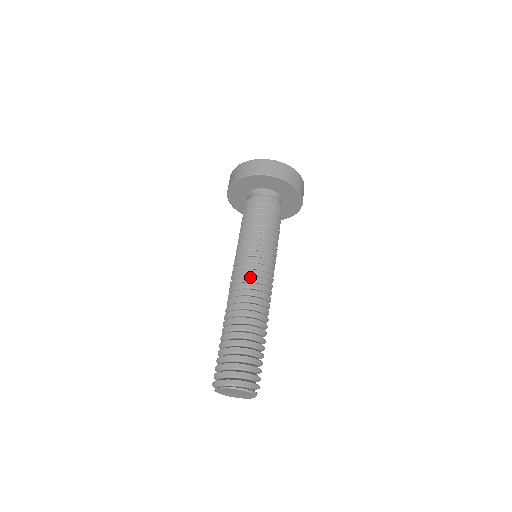
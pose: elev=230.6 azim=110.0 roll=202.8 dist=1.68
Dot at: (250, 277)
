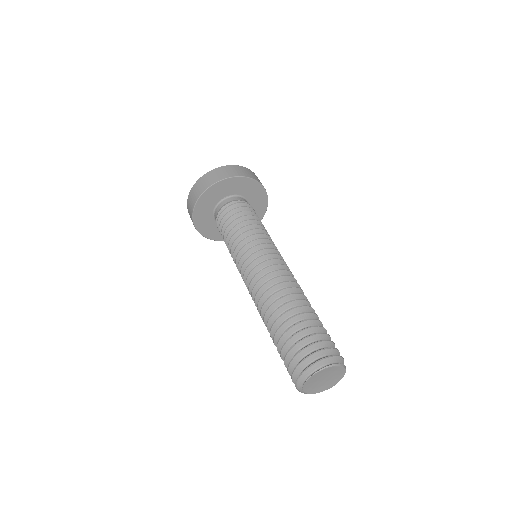
Dot at: (279, 265)
